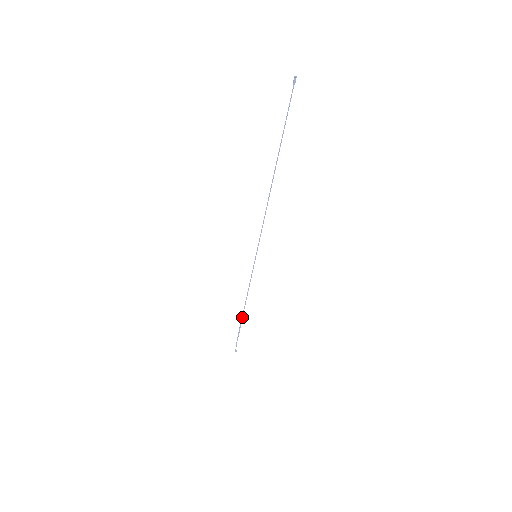
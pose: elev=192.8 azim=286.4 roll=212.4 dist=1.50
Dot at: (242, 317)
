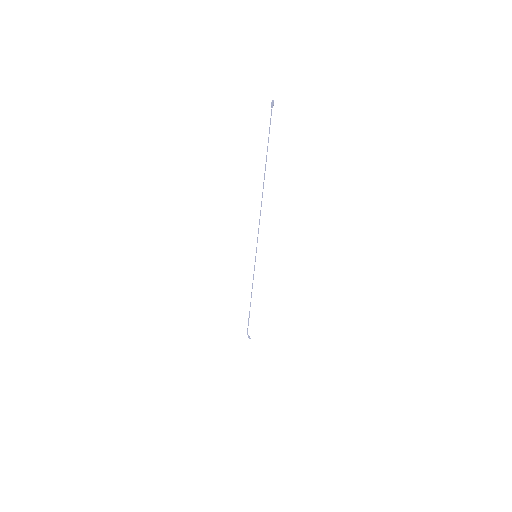
Dot at: occluded
